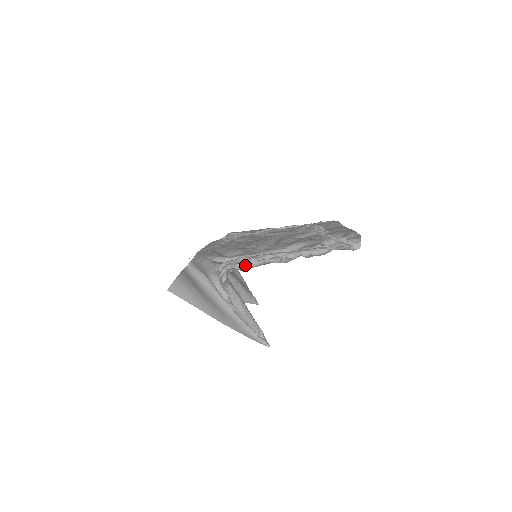
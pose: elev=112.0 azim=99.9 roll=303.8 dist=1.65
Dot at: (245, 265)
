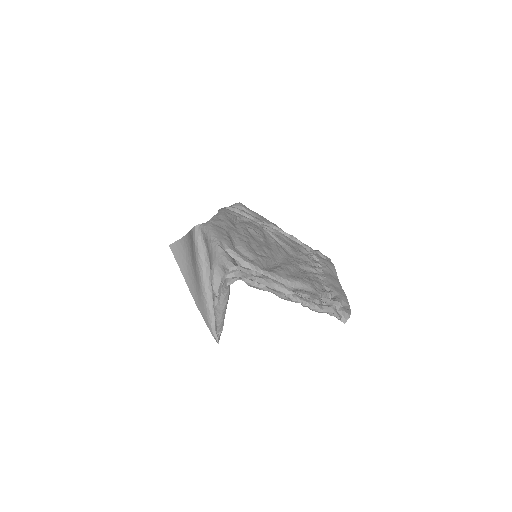
Dot at: (255, 284)
